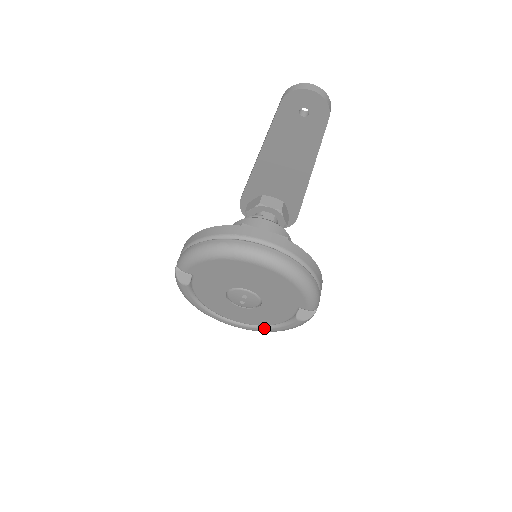
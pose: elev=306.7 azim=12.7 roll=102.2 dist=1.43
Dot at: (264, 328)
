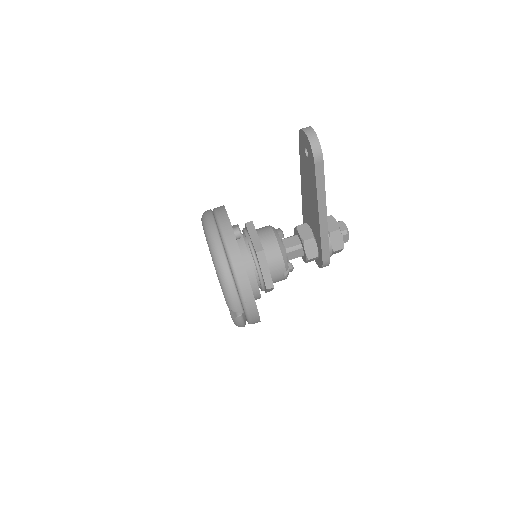
Dot at: occluded
